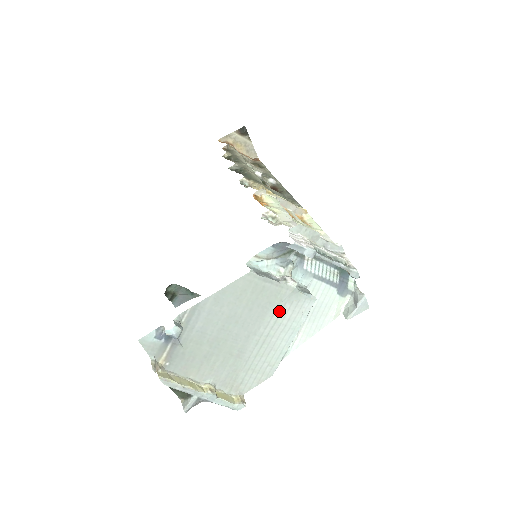
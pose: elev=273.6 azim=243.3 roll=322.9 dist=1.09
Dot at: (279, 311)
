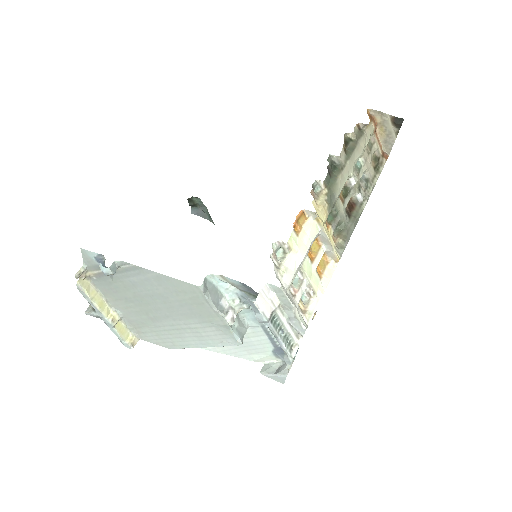
Dot at: (204, 325)
